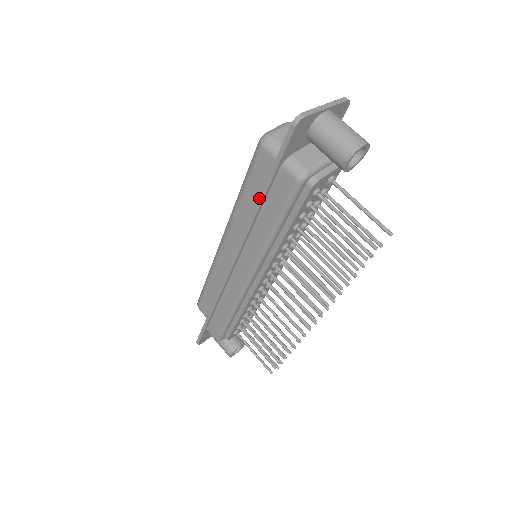
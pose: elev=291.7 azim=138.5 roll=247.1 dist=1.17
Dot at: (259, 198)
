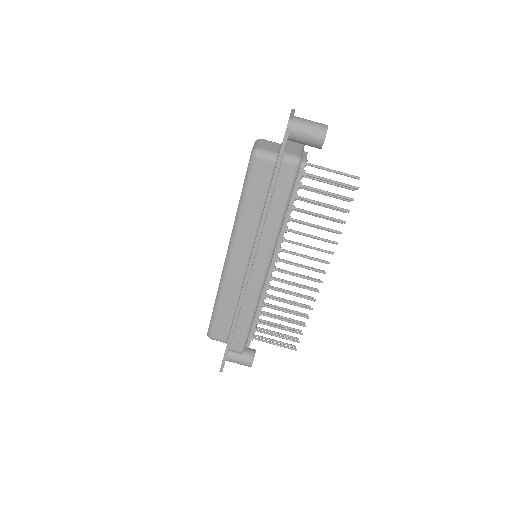
Dot at: (269, 193)
